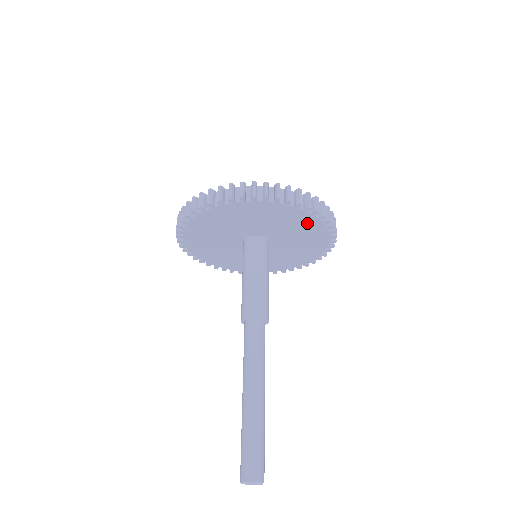
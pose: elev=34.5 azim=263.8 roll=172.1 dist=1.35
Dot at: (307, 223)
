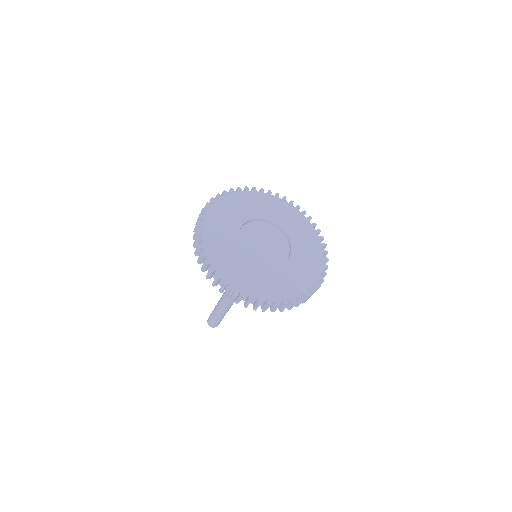
Dot at: occluded
